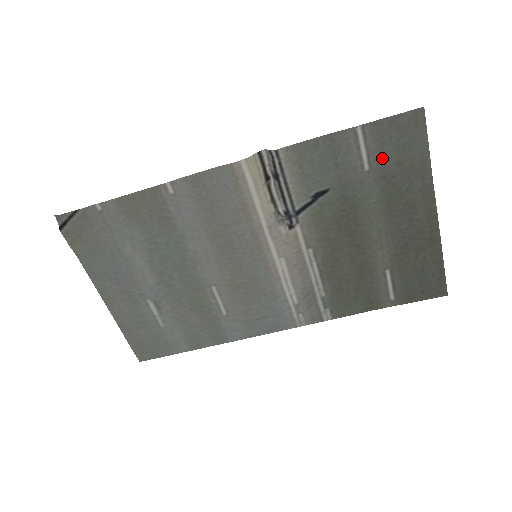
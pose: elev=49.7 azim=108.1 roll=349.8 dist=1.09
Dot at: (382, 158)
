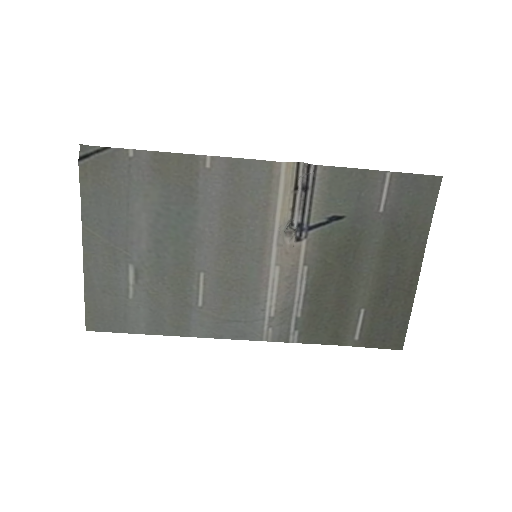
Dot at: (396, 206)
